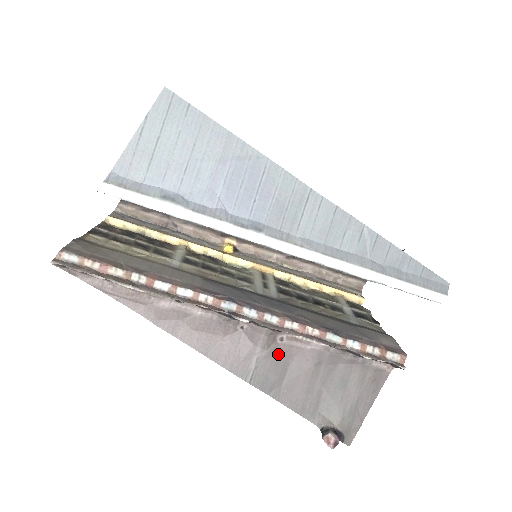
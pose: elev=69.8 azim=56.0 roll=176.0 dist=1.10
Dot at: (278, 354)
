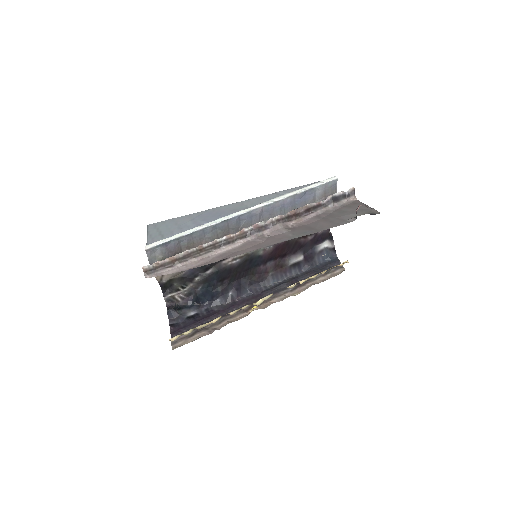
Dot at: (298, 228)
